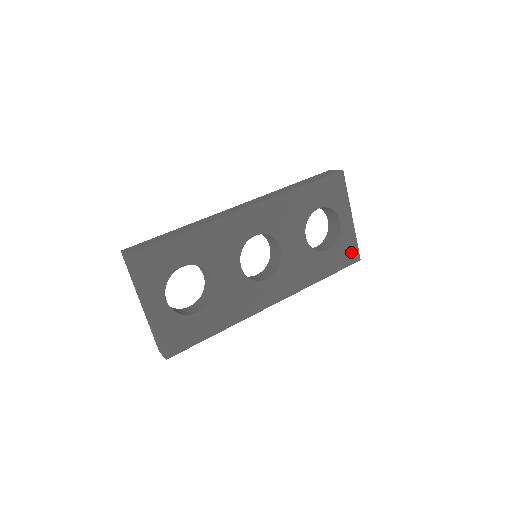
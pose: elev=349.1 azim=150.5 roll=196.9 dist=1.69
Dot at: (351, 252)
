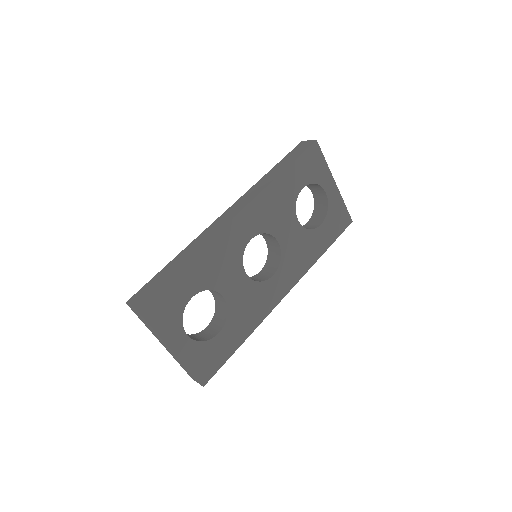
Dot at: (342, 217)
